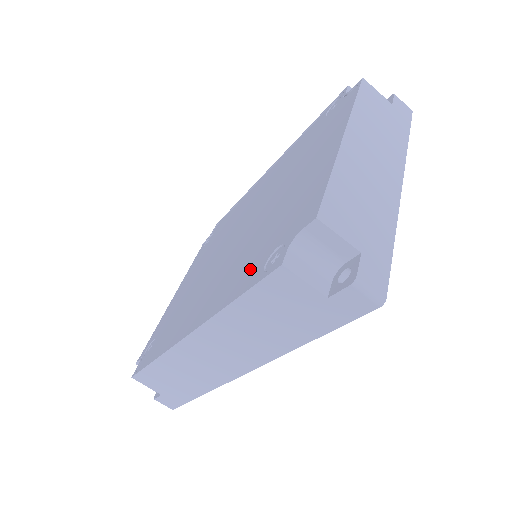
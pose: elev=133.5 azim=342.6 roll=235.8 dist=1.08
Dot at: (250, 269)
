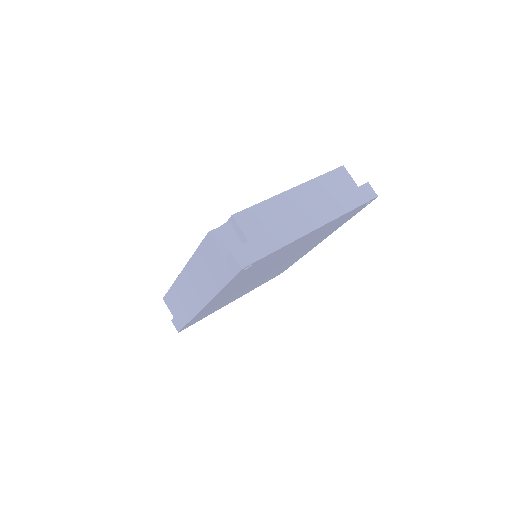
Dot at: occluded
